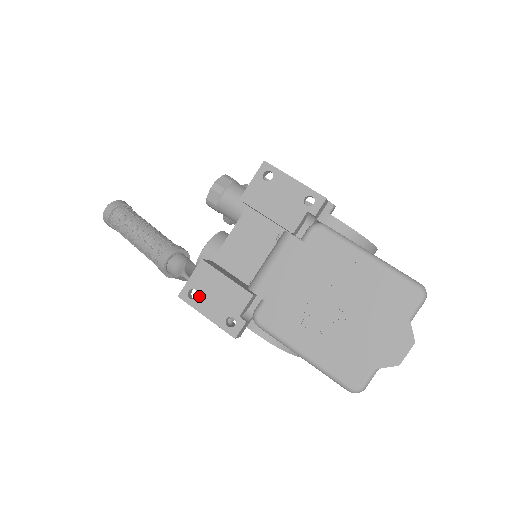
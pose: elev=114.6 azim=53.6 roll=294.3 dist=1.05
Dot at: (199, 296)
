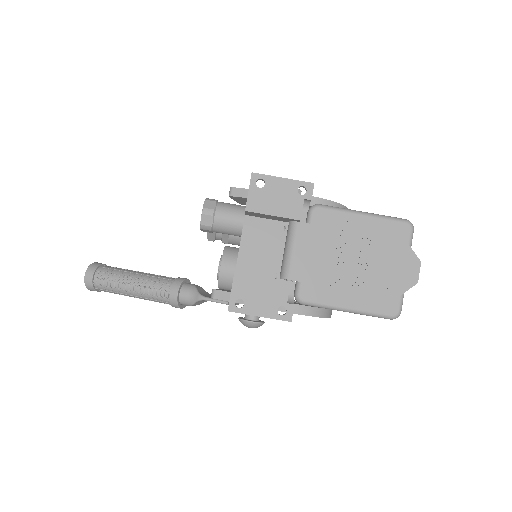
Dot at: (246, 302)
